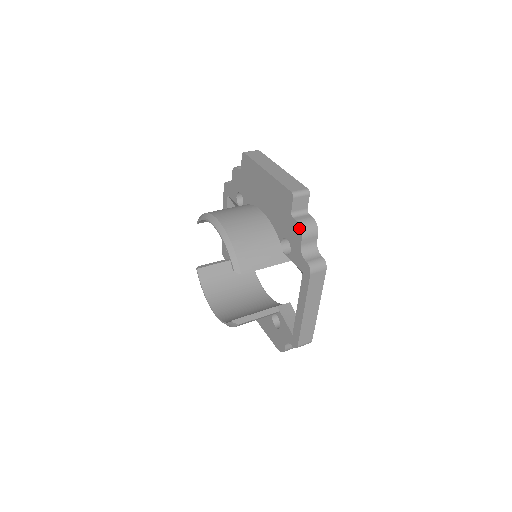
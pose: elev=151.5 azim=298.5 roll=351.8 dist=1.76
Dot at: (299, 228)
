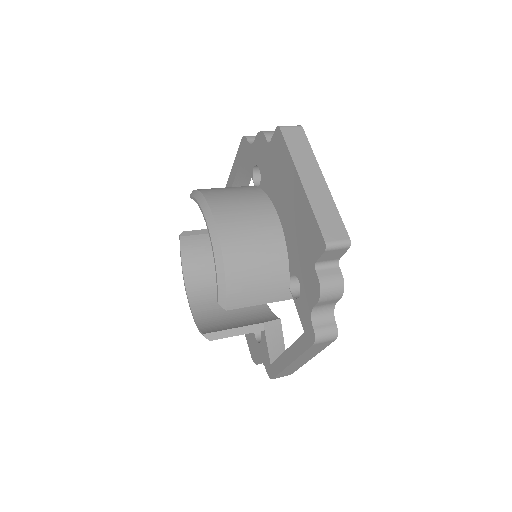
Dot at: (319, 289)
